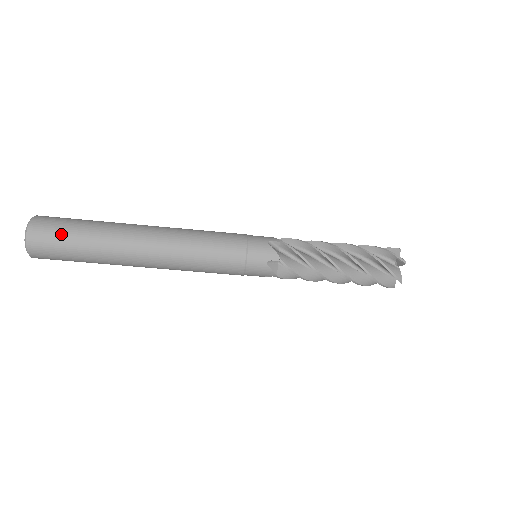
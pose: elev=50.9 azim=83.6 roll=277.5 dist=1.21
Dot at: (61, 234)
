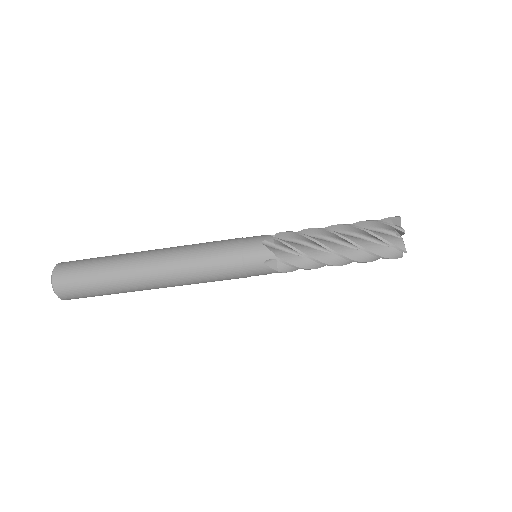
Dot at: (79, 277)
